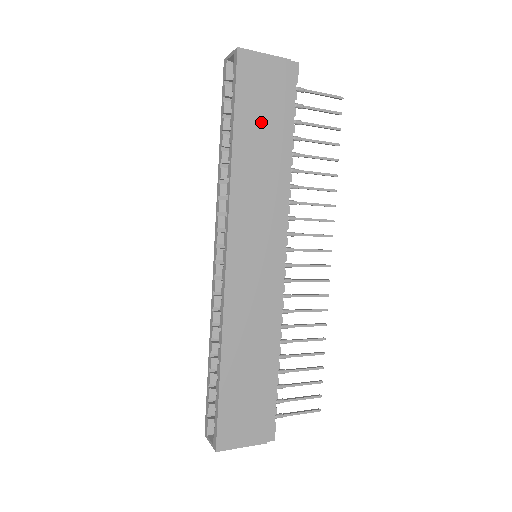
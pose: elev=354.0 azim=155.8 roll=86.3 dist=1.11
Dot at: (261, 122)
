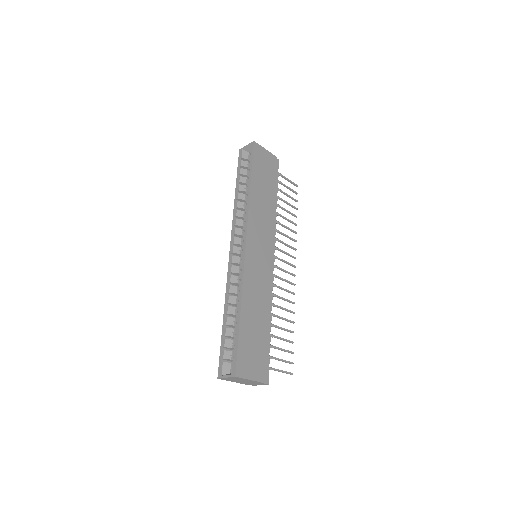
Dot at: (263, 180)
